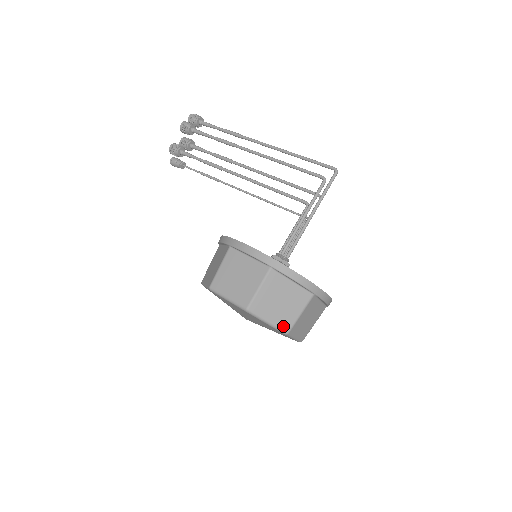
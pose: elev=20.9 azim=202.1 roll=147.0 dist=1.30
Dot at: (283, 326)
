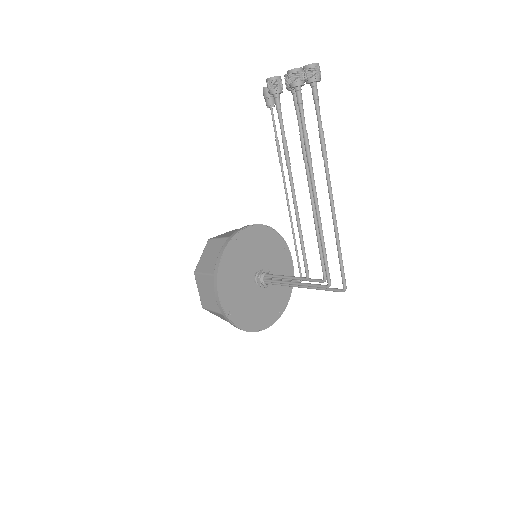
Dot at: (225, 320)
